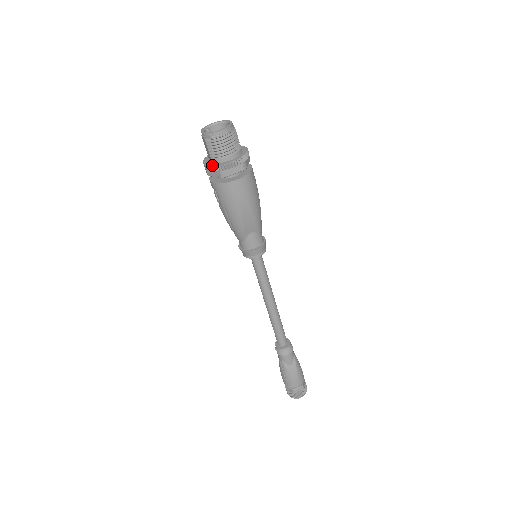
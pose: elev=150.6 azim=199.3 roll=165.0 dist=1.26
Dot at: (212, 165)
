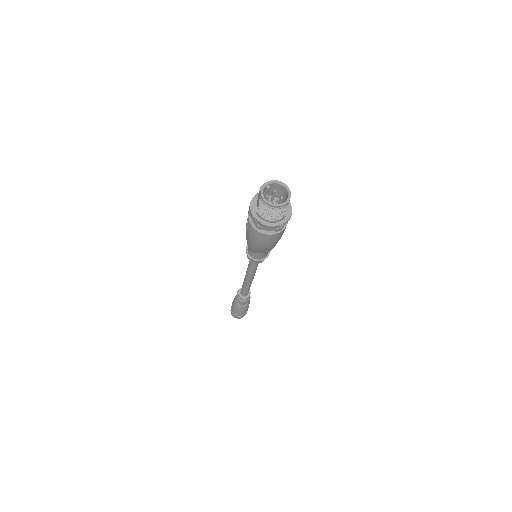
Dot at: (255, 217)
